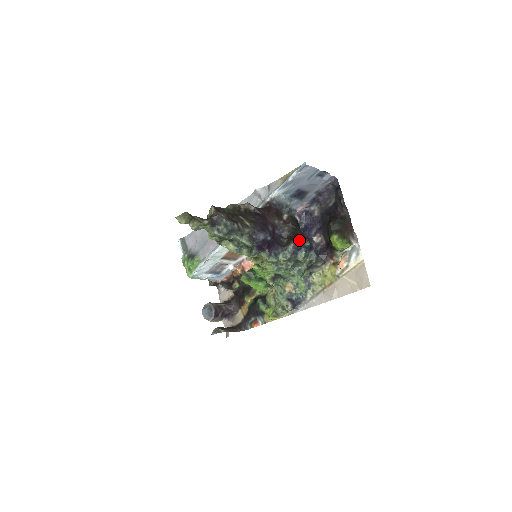
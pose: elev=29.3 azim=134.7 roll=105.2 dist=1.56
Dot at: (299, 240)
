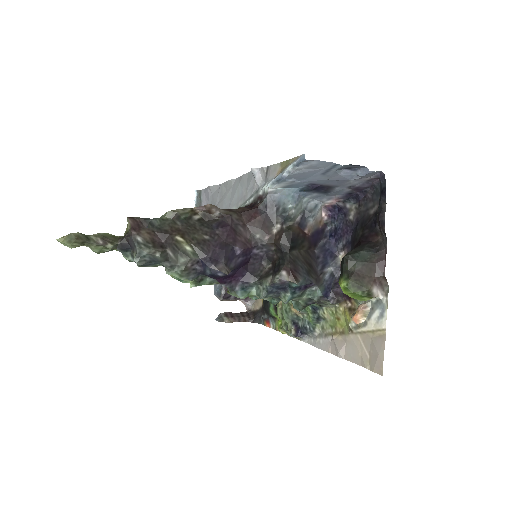
Dot at: (278, 279)
